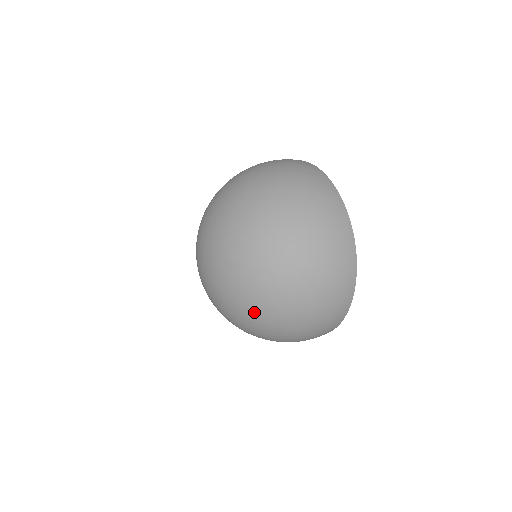
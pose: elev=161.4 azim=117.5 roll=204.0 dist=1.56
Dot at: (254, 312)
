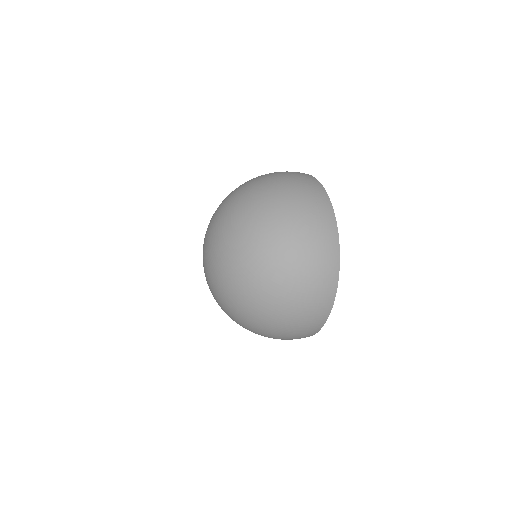
Dot at: (244, 226)
